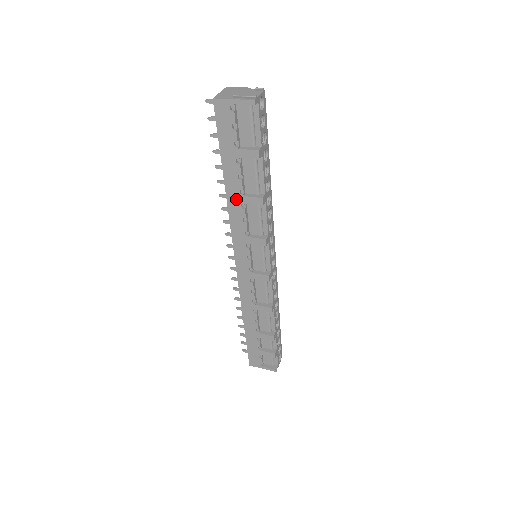
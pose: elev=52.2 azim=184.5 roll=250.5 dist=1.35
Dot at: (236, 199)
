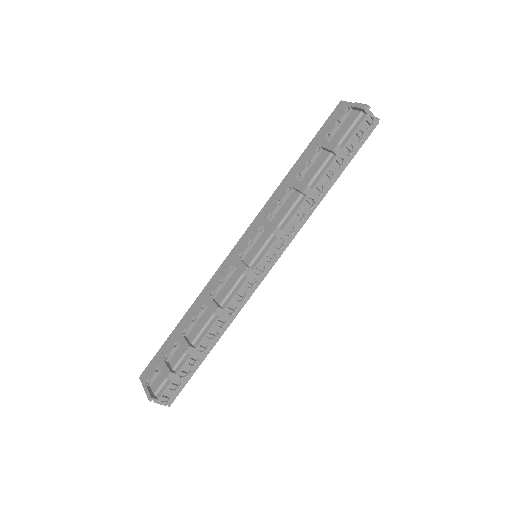
Dot at: (289, 181)
